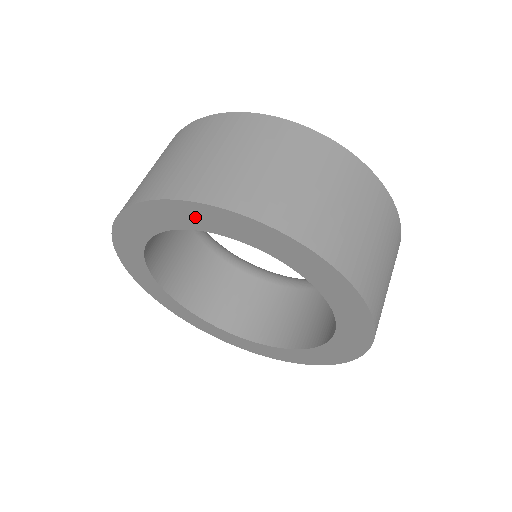
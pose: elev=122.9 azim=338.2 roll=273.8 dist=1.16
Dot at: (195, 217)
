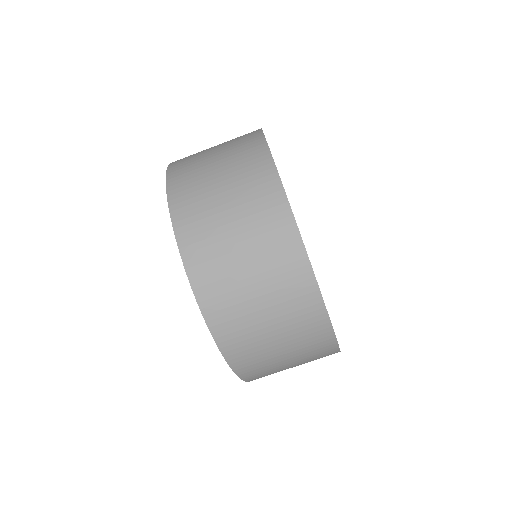
Dot at: occluded
